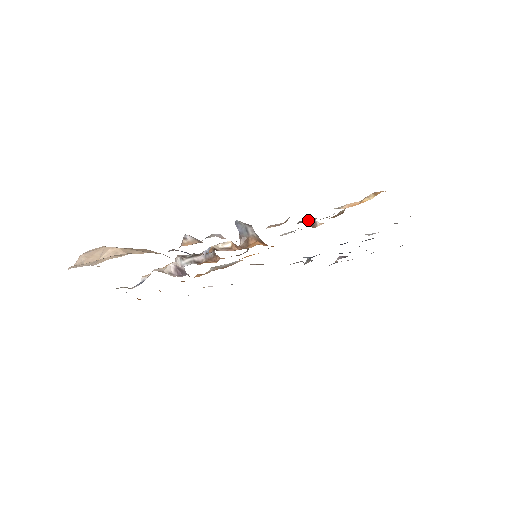
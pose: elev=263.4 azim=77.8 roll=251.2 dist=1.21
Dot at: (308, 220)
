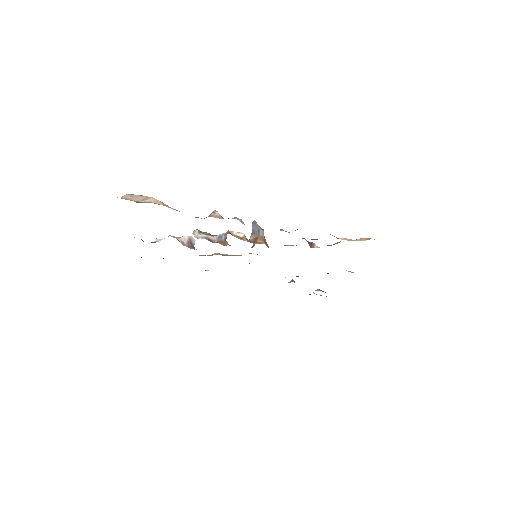
Dot at: occluded
